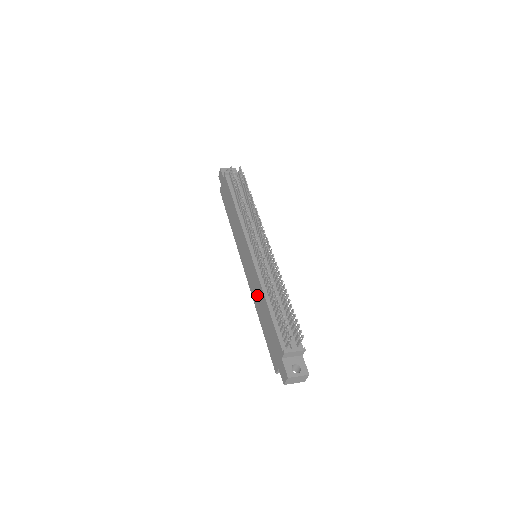
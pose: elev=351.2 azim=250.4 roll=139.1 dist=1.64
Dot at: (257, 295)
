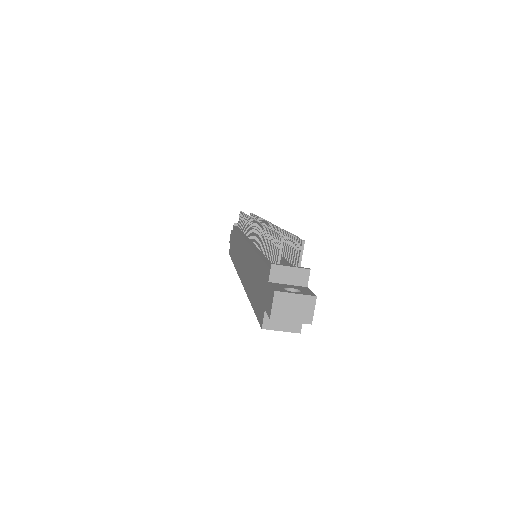
Dot at: (248, 271)
